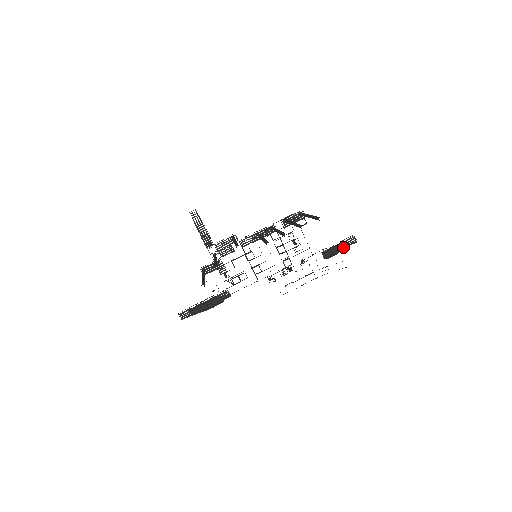
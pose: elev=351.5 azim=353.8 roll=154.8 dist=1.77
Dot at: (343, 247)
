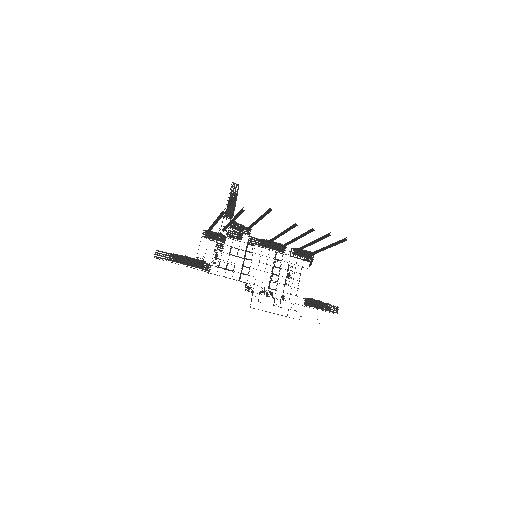
Dot at: occluded
